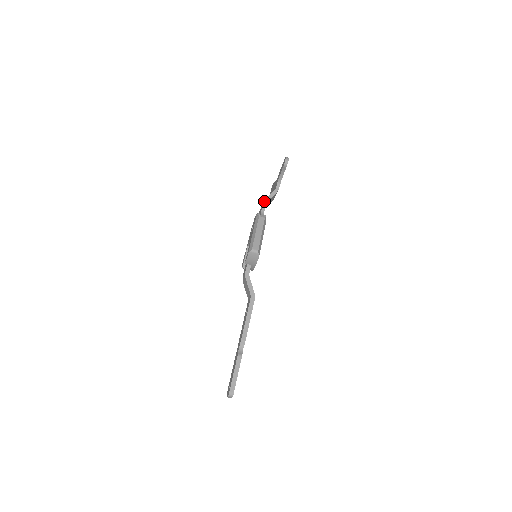
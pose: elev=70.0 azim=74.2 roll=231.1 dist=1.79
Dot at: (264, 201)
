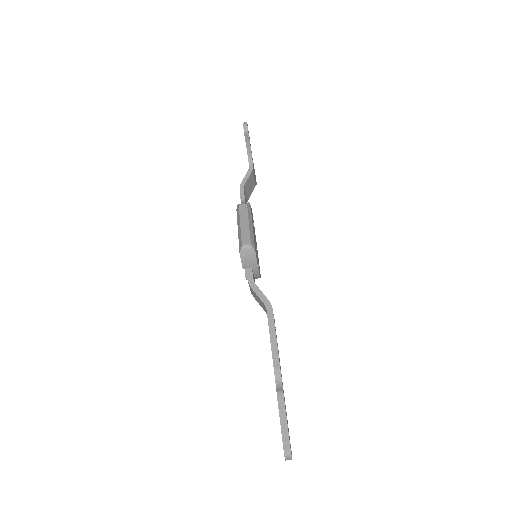
Dot at: (240, 187)
